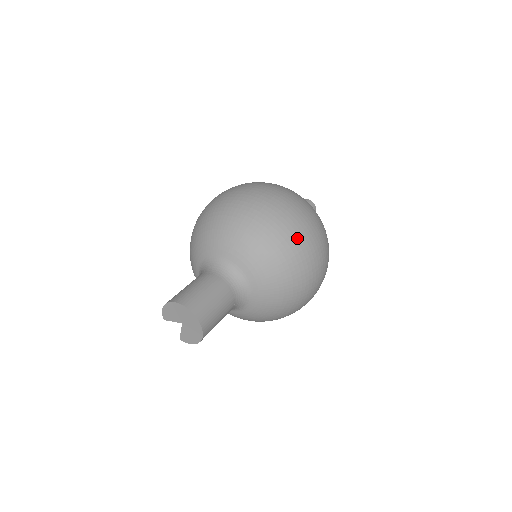
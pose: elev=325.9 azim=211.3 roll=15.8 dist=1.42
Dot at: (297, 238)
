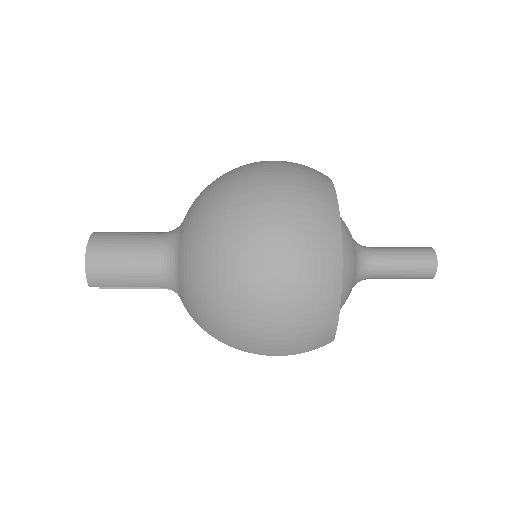
Dot at: occluded
